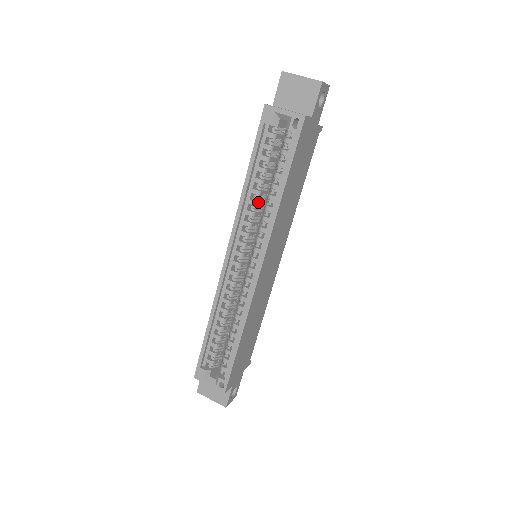
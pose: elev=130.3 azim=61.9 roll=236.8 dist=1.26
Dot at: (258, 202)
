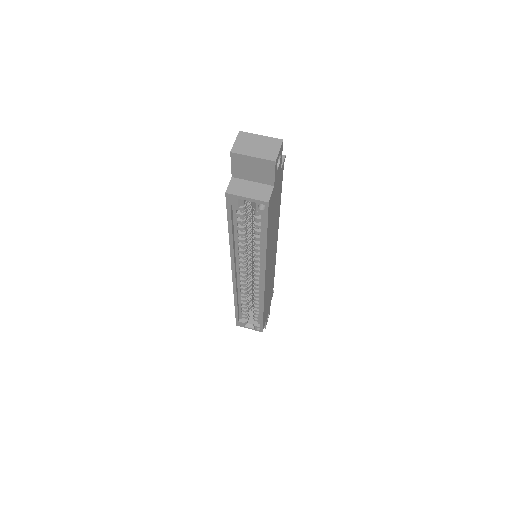
Dot at: (246, 244)
